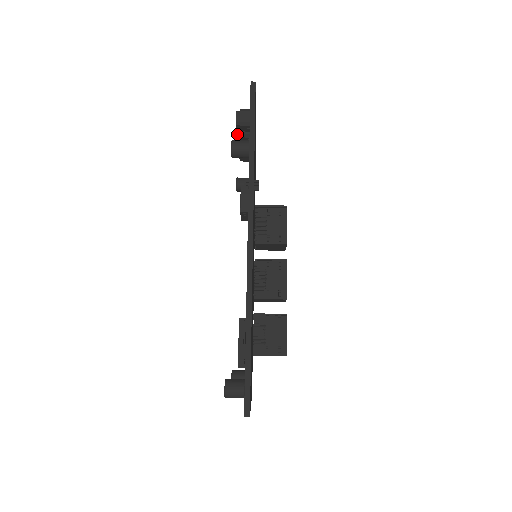
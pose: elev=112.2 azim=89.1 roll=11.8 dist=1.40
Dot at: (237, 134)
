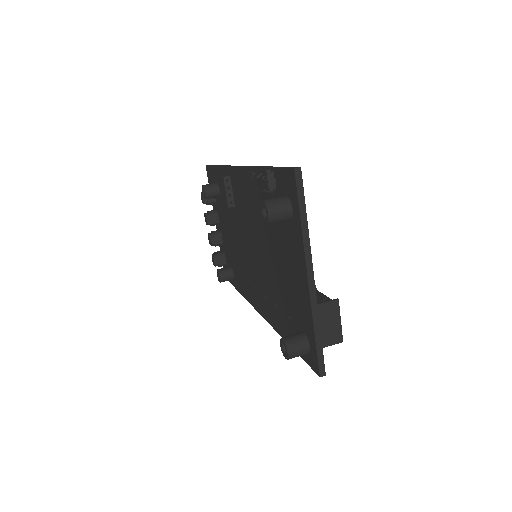
Dot at: (206, 215)
